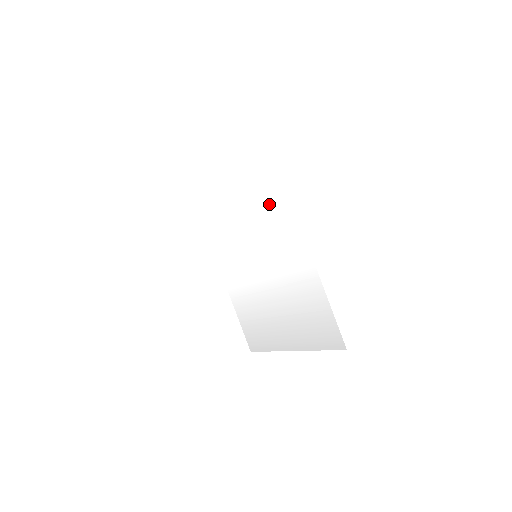
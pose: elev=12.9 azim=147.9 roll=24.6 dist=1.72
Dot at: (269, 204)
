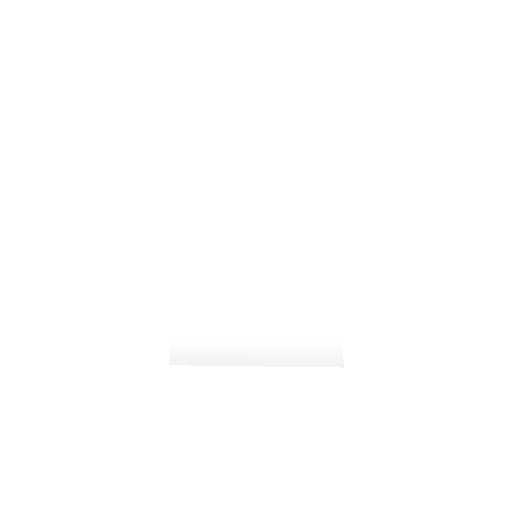
Dot at: (308, 213)
